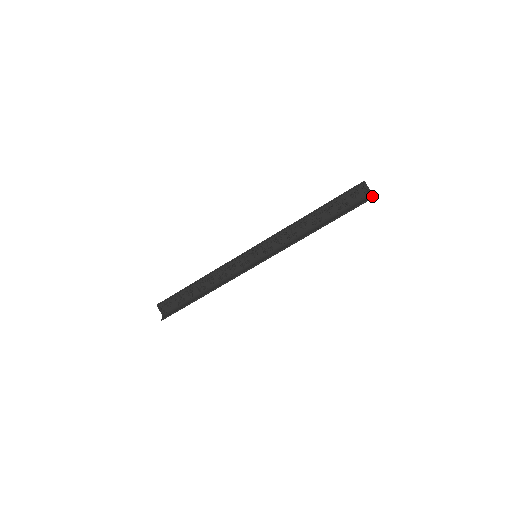
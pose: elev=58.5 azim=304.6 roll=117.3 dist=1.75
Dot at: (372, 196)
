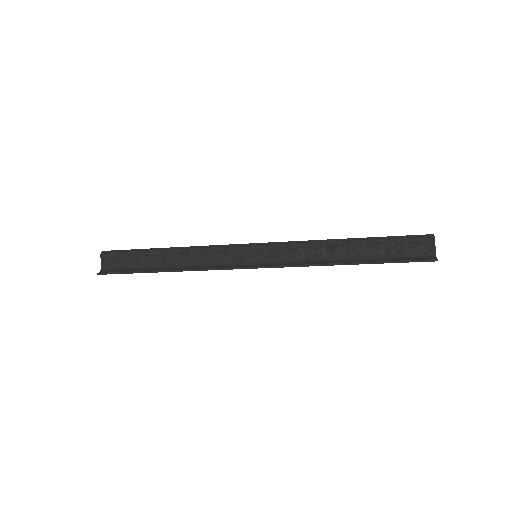
Dot at: (436, 258)
